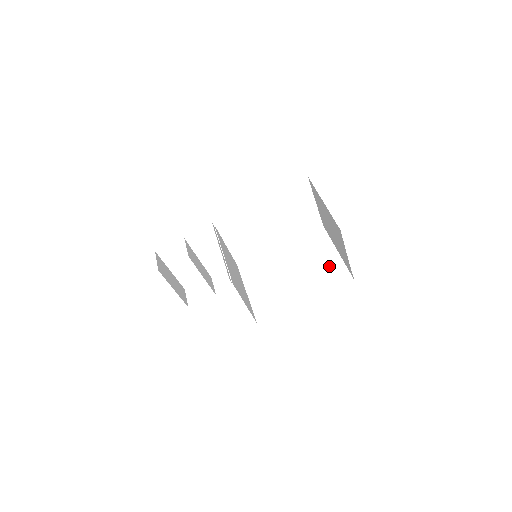
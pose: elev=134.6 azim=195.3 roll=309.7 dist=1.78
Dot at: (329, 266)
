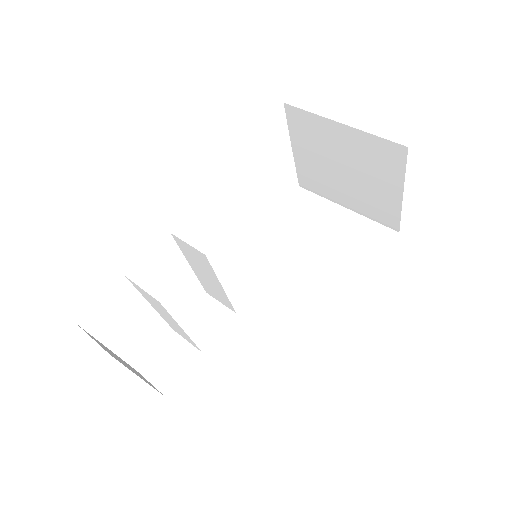
Dot at: (349, 231)
